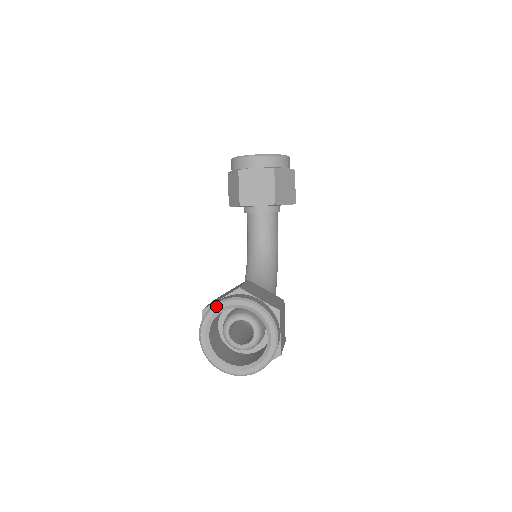
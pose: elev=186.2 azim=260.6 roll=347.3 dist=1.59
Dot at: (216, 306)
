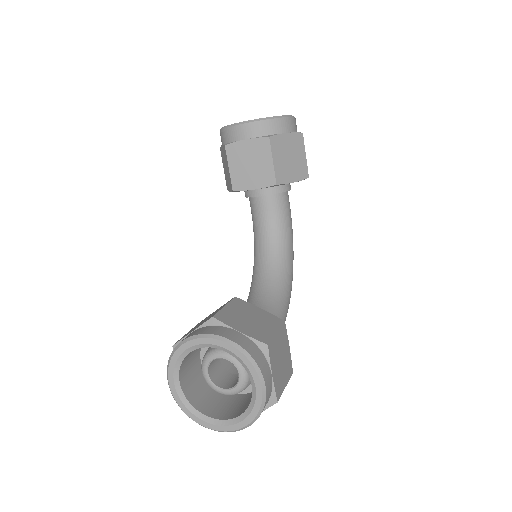
Dot at: (181, 346)
